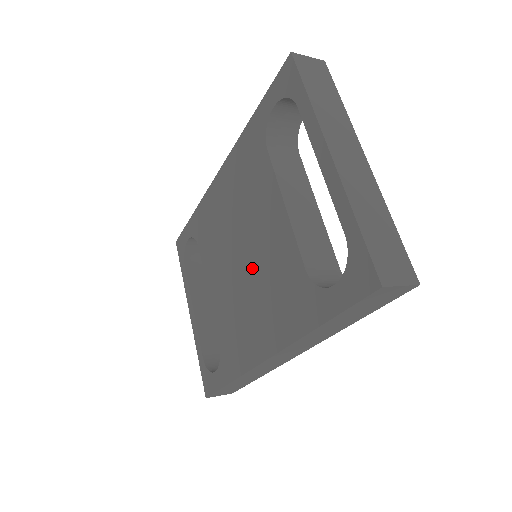
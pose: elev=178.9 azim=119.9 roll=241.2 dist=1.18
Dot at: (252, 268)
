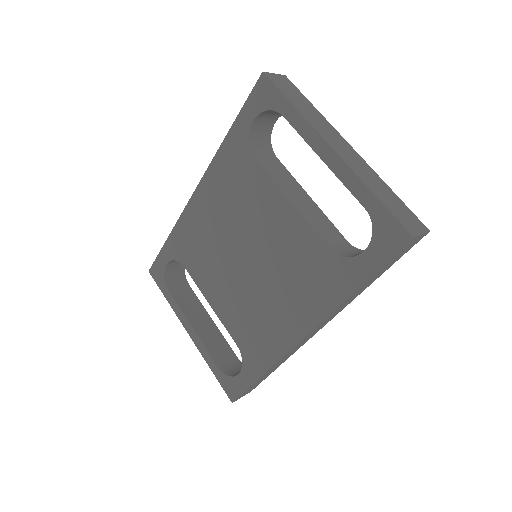
Dot at: (263, 265)
